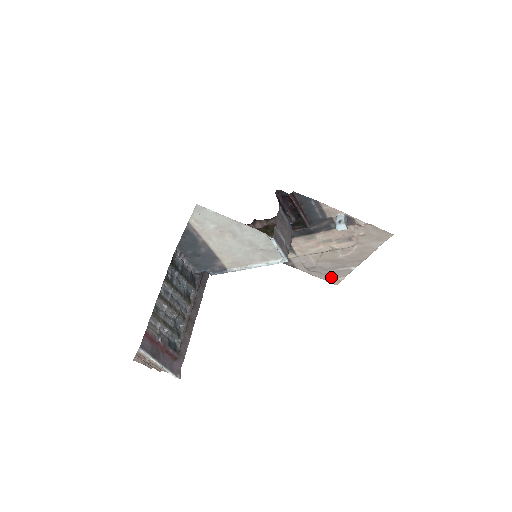
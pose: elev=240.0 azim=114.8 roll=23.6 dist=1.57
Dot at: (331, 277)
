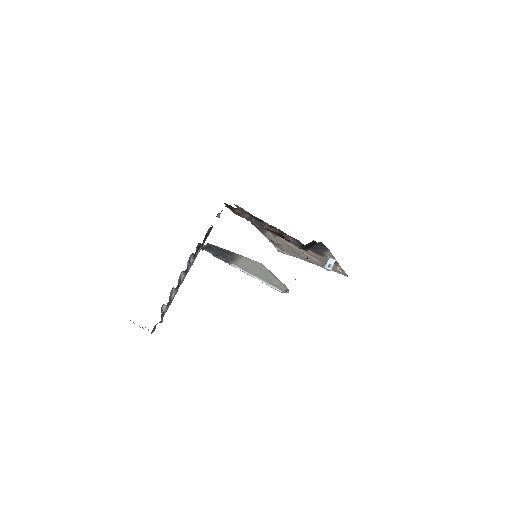
Dot at: (281, 249)
